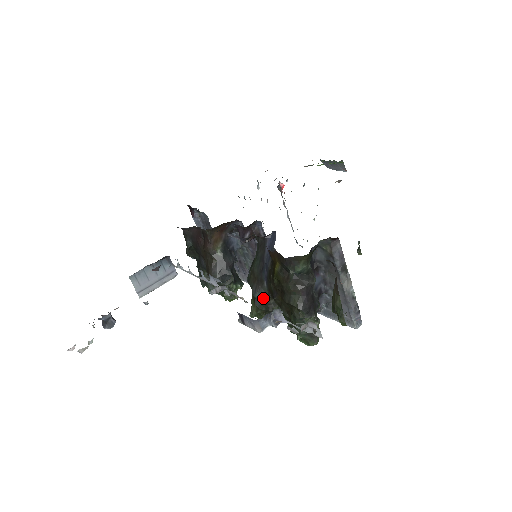
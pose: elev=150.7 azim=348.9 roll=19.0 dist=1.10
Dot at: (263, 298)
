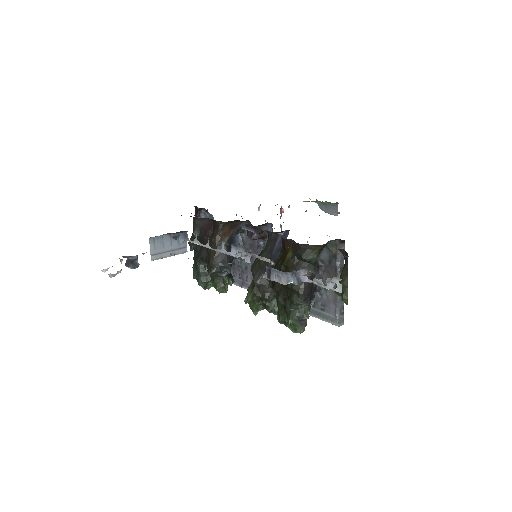
Dot at: (263, 285)
